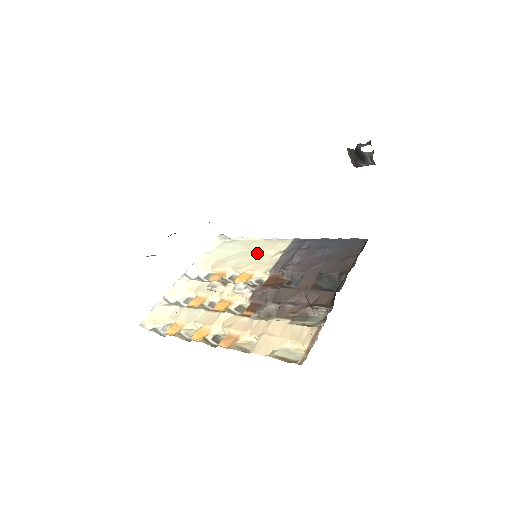
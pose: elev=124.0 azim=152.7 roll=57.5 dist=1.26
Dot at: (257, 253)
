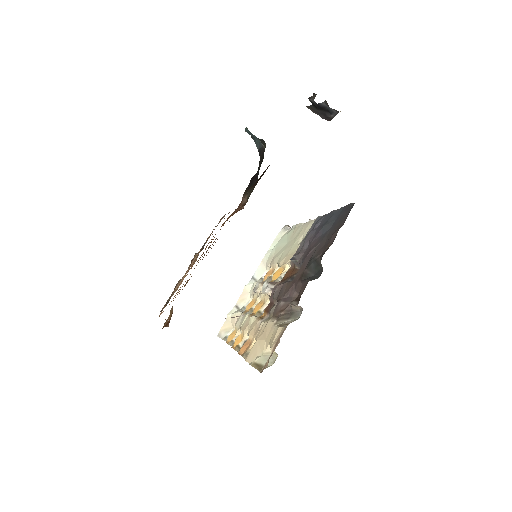
Dot at: (293, 242)
